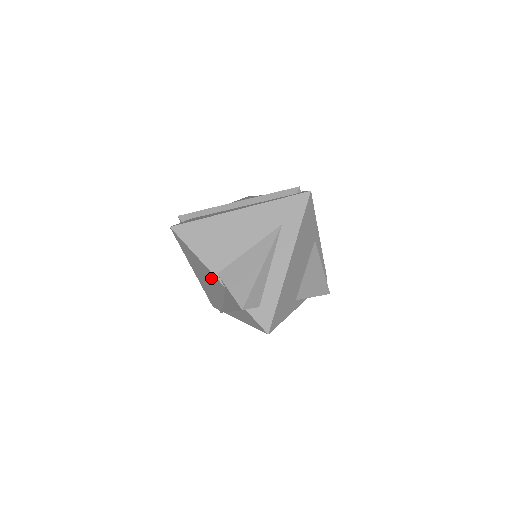
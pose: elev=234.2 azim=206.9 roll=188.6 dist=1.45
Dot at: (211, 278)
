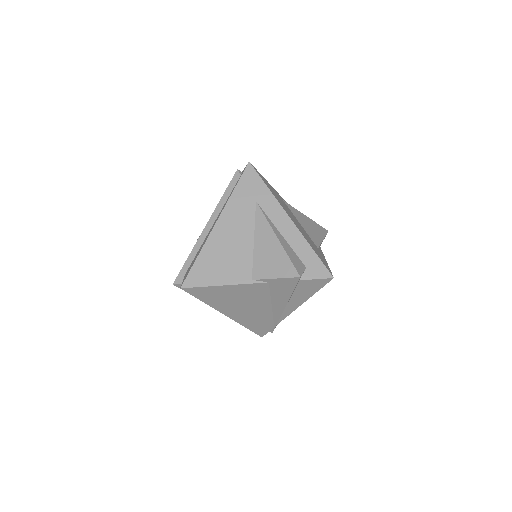
Dot at: (249, 293)
